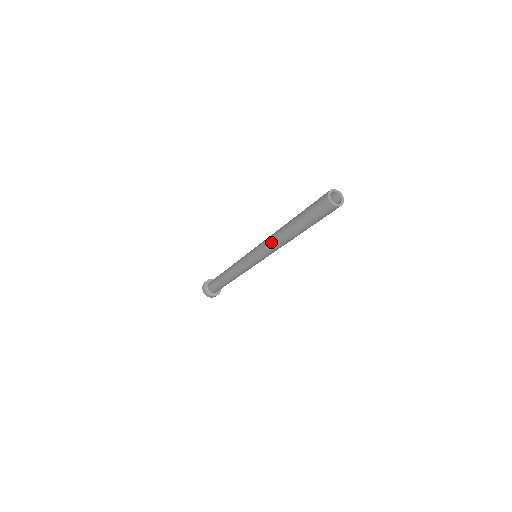
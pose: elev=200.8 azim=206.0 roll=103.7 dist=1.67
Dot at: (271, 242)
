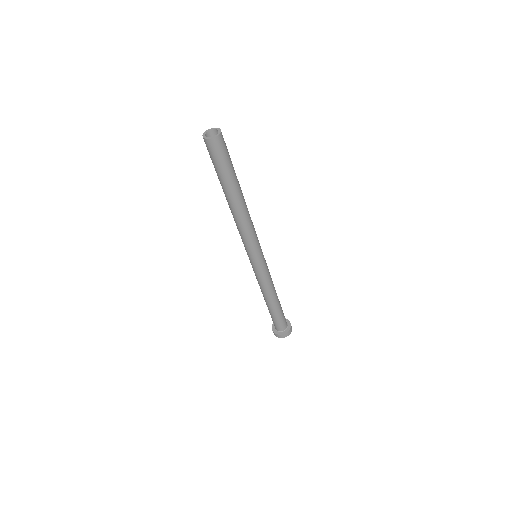
Dot at: (236, 225)
